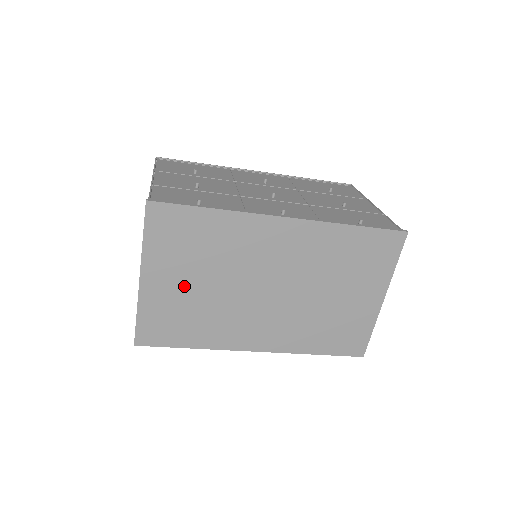
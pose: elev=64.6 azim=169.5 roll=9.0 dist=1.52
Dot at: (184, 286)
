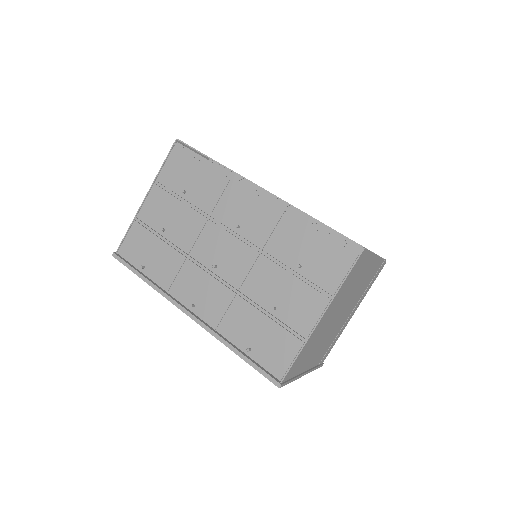
Dot at: occluded
